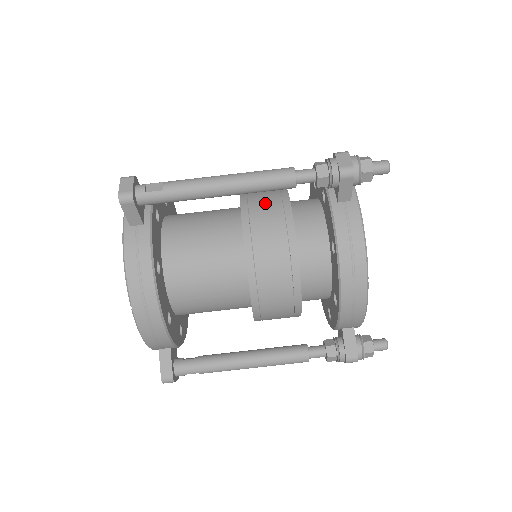
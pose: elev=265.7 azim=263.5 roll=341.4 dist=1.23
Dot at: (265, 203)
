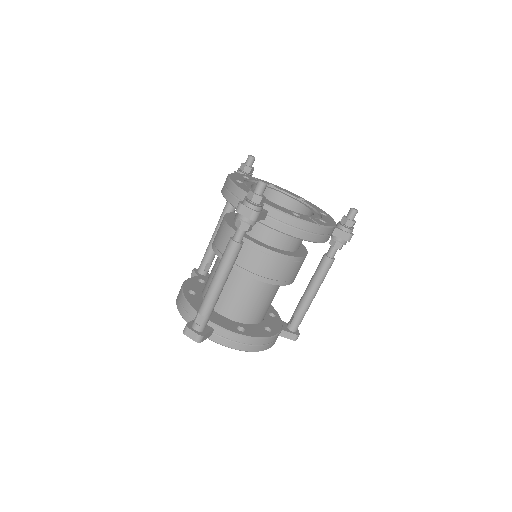
Dot at: occluded
